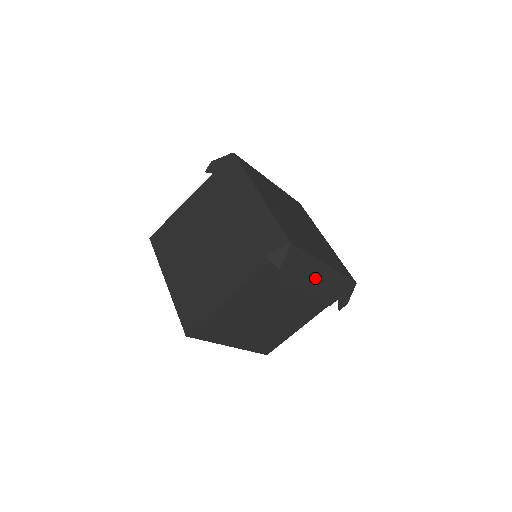
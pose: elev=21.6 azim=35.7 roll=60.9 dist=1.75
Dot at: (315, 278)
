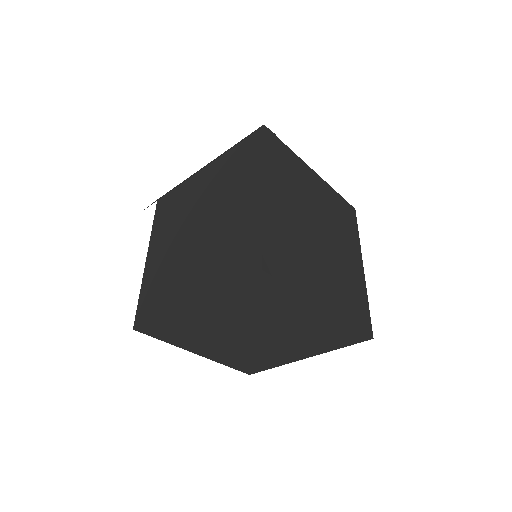
Dot at: occluded
